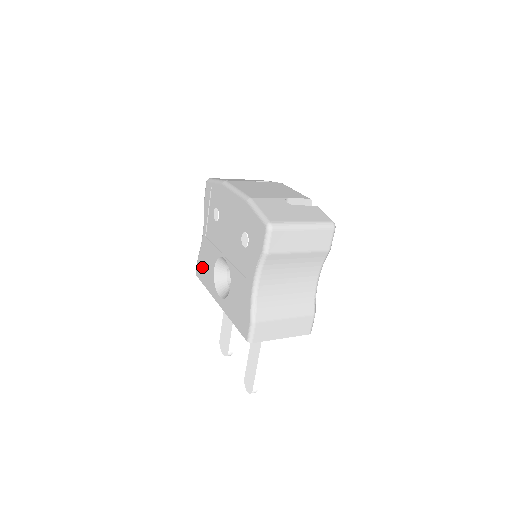
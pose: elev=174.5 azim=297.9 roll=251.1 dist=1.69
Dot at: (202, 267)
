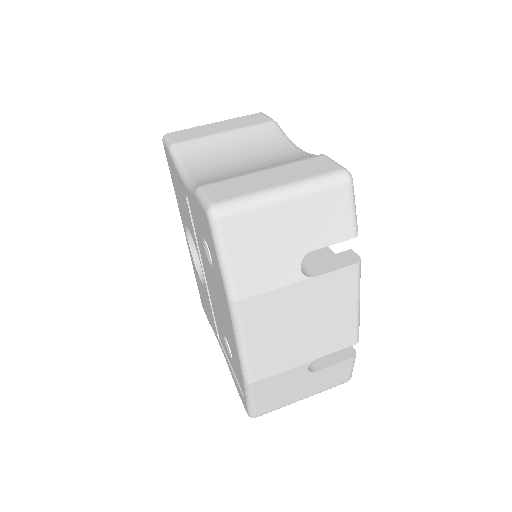
Dot at: (173, 175)
